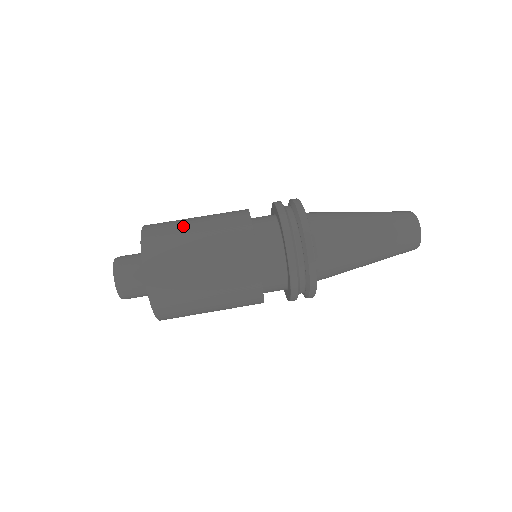
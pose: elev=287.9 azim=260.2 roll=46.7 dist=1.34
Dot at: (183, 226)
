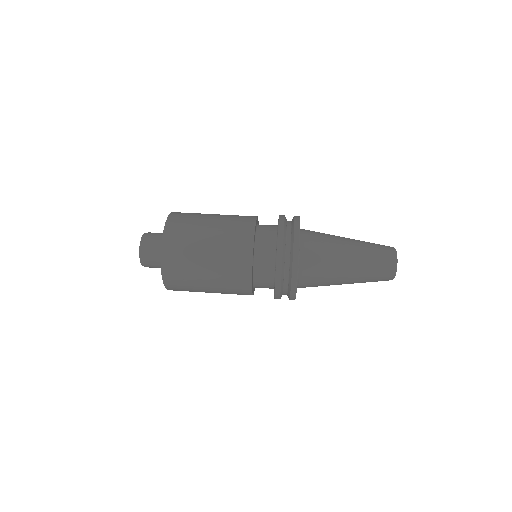
Dot at: (199, 226)
